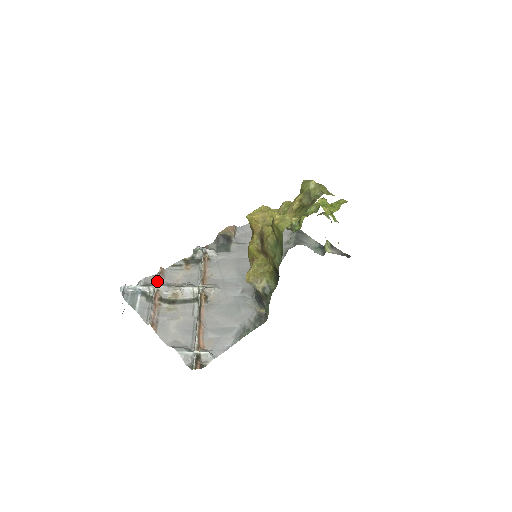
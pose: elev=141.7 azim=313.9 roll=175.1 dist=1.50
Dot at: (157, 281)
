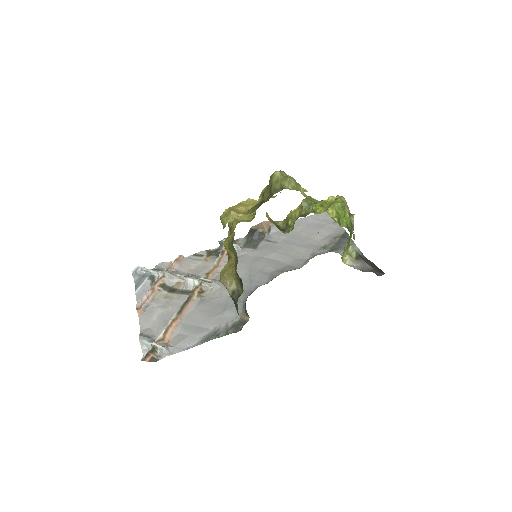
Dot at: (168, 267)
